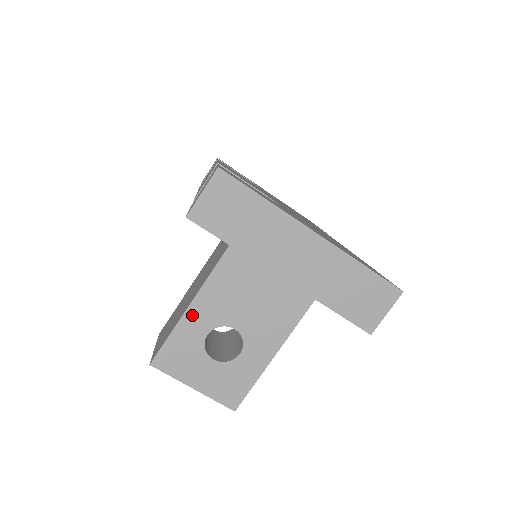
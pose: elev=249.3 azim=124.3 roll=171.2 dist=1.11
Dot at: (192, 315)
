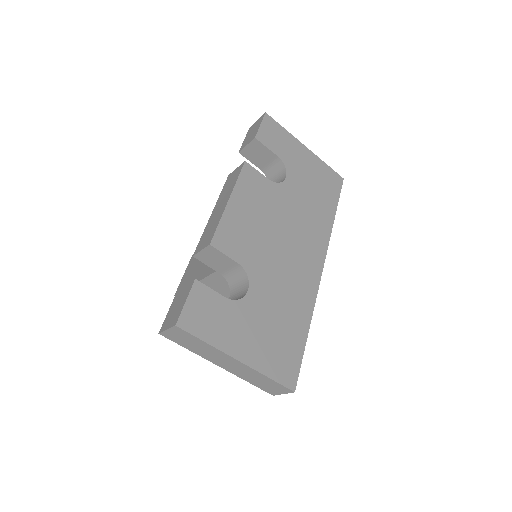
Dot at: occluded
